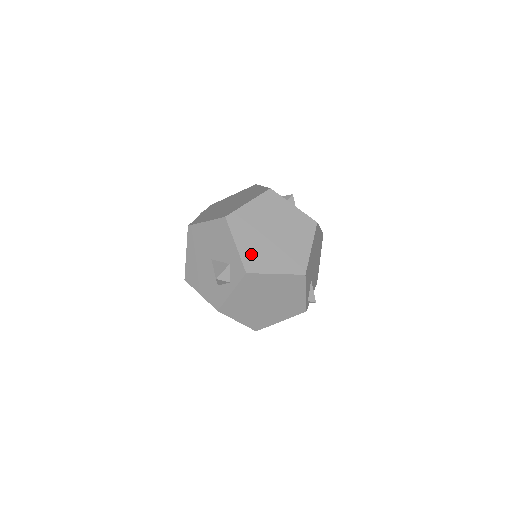
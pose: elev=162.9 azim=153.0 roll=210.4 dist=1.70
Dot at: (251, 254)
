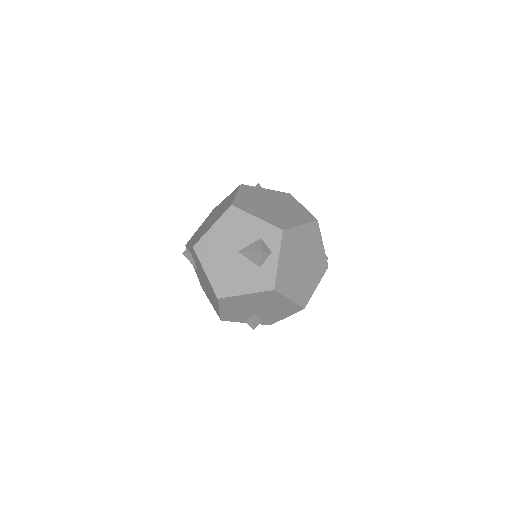
Dot at: (273, 219)
